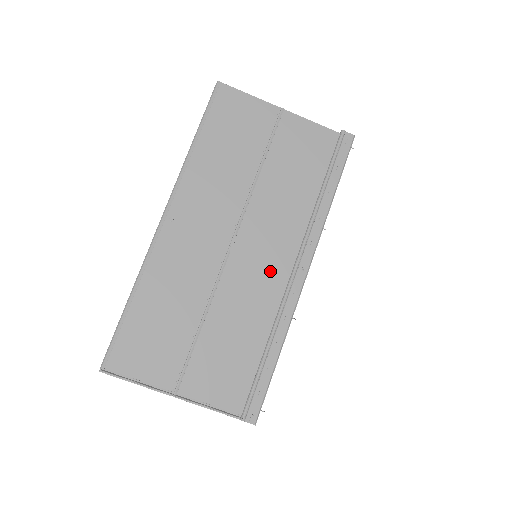
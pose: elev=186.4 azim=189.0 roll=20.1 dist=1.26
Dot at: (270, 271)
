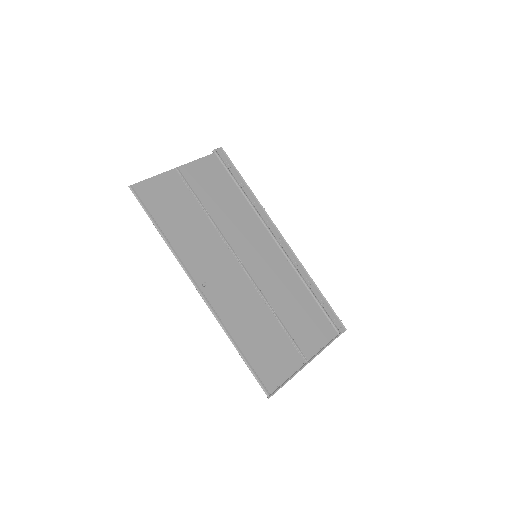
Dot at: (269, 256)
